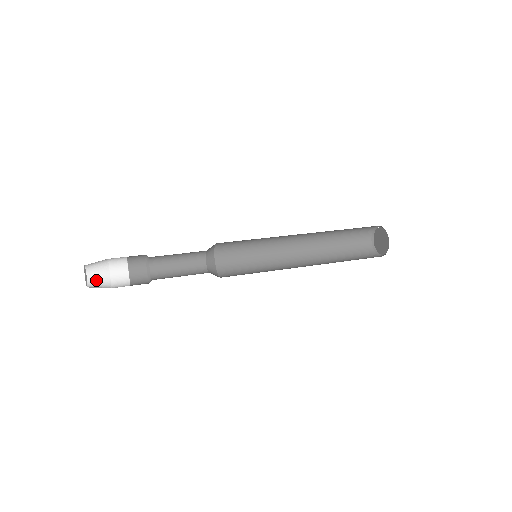
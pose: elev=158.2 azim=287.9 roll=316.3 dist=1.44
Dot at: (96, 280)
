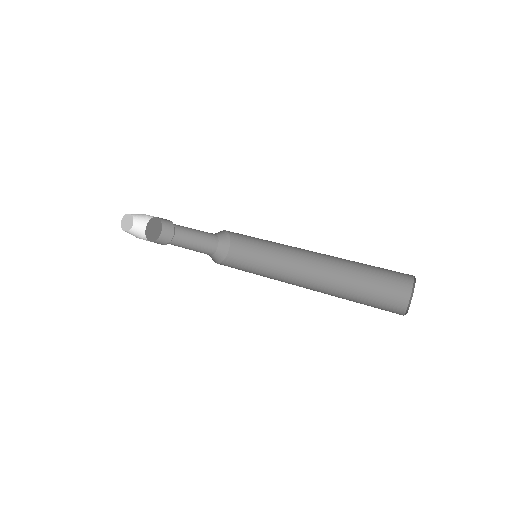
Dot at: (134, 233)
